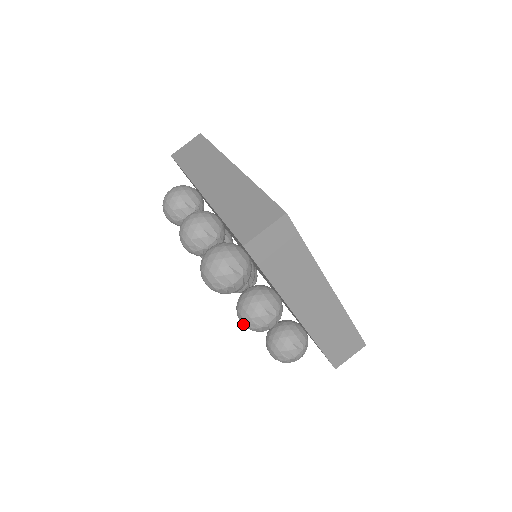
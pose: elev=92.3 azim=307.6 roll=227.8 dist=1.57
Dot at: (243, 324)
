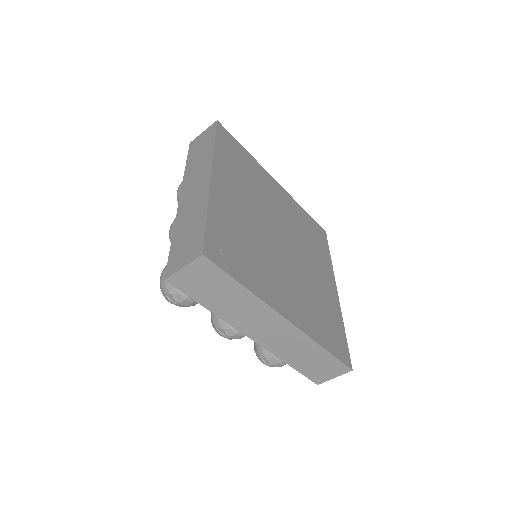
Dot at: occluded
